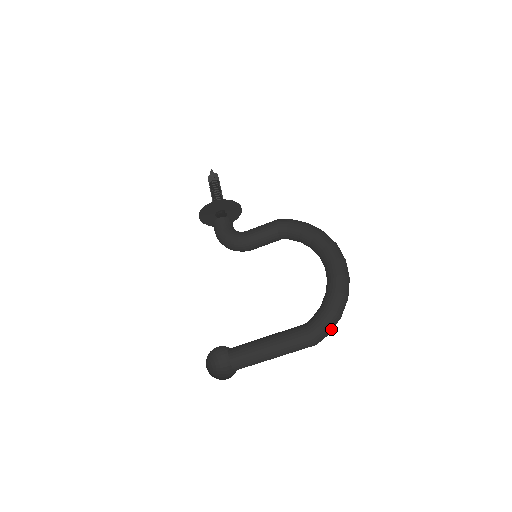
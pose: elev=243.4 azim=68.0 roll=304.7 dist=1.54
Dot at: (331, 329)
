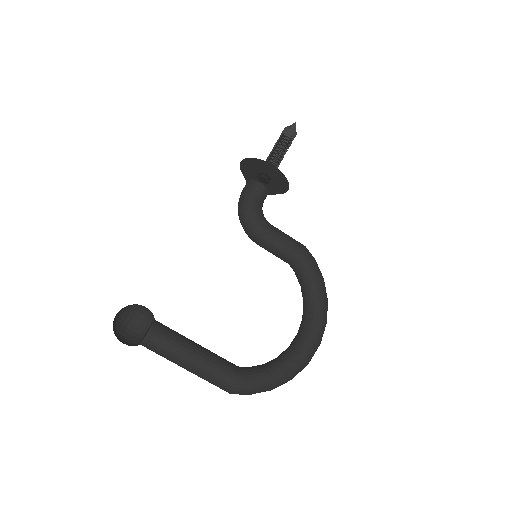
Dot at: (254, 393)
